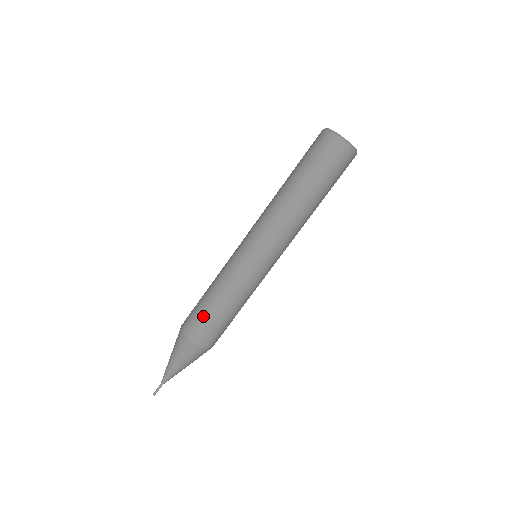
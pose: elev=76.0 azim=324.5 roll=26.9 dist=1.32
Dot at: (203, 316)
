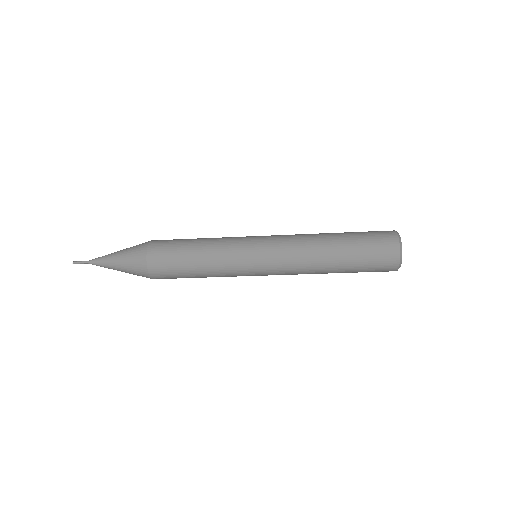
Dot at: (175, 256)
